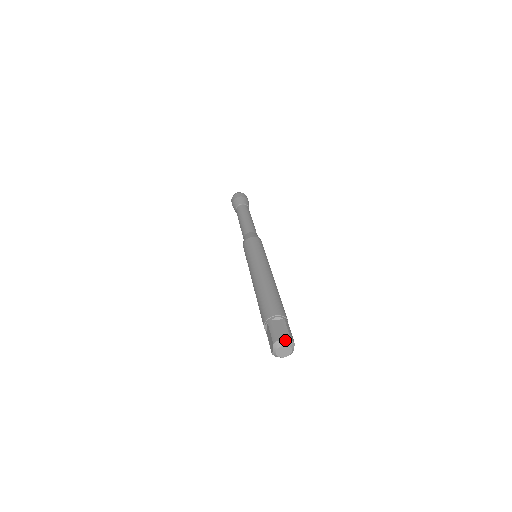
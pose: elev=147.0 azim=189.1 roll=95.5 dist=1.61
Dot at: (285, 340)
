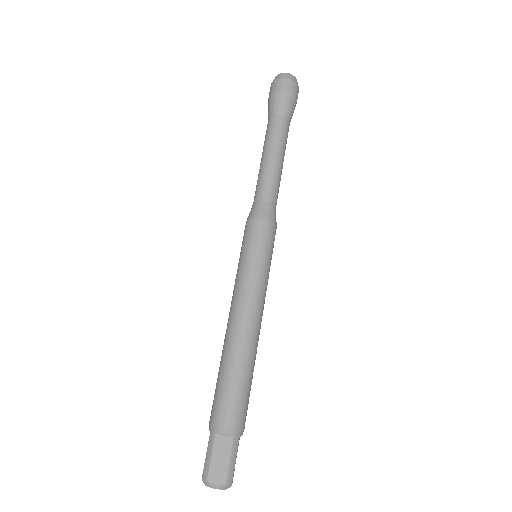
Dot at: (217, 483)
